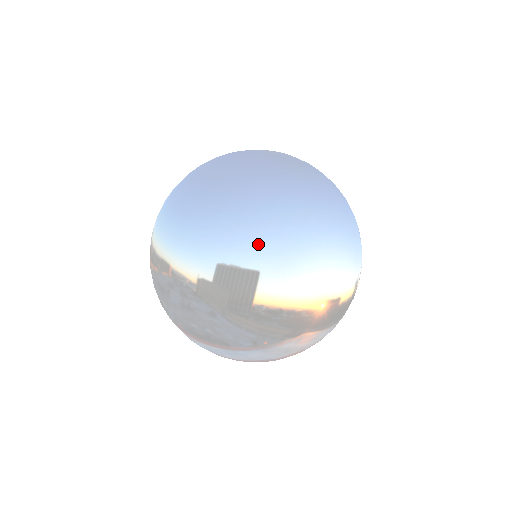
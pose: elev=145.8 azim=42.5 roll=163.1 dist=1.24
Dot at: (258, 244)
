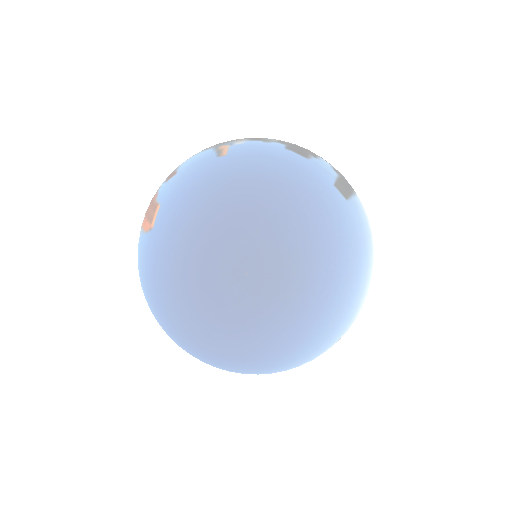
Dot at: (319, 354)
